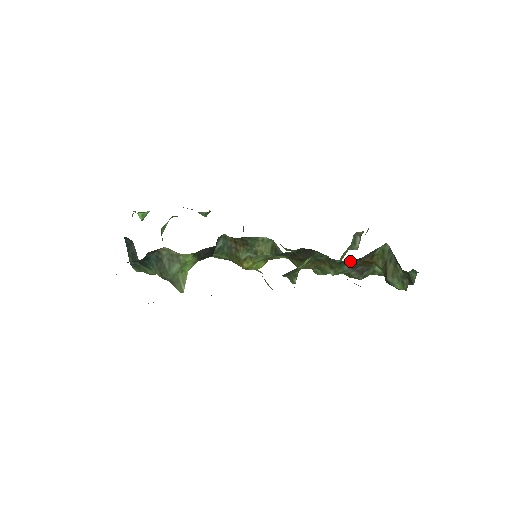
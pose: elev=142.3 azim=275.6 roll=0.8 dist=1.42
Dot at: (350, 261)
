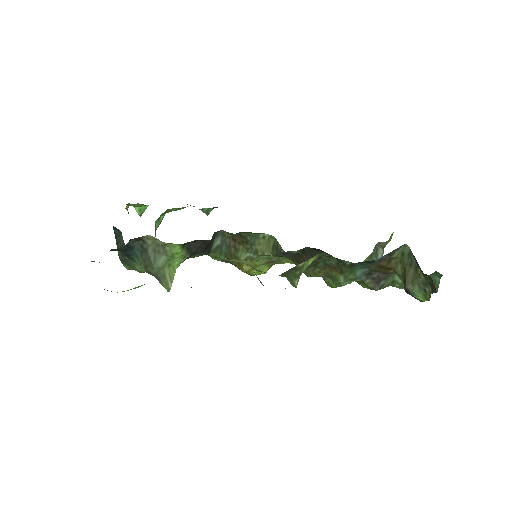
Dot at: (362, 264)
